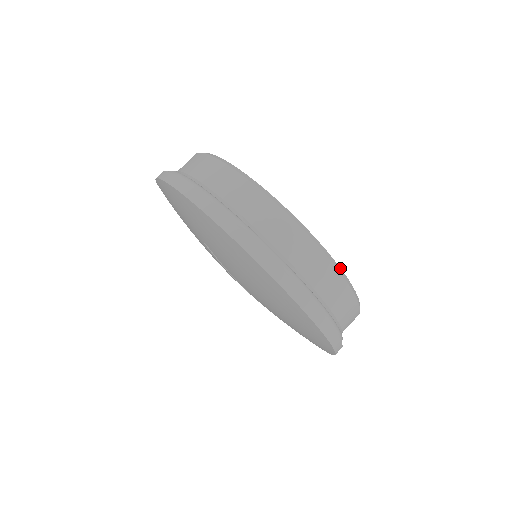
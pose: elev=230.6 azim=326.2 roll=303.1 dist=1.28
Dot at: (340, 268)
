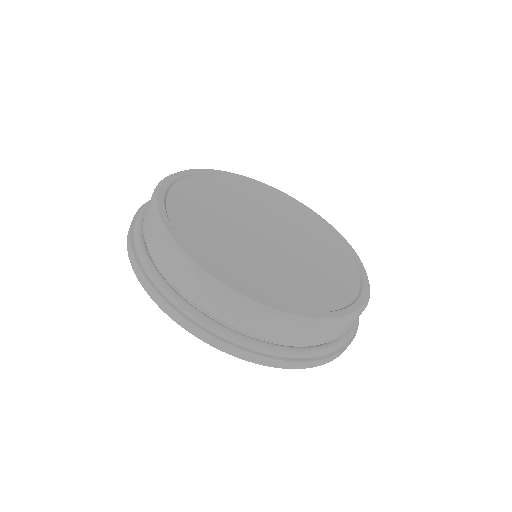
Dot at: (291, 314)
